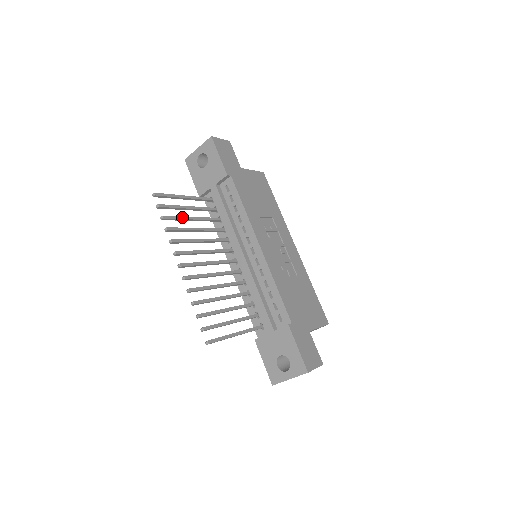
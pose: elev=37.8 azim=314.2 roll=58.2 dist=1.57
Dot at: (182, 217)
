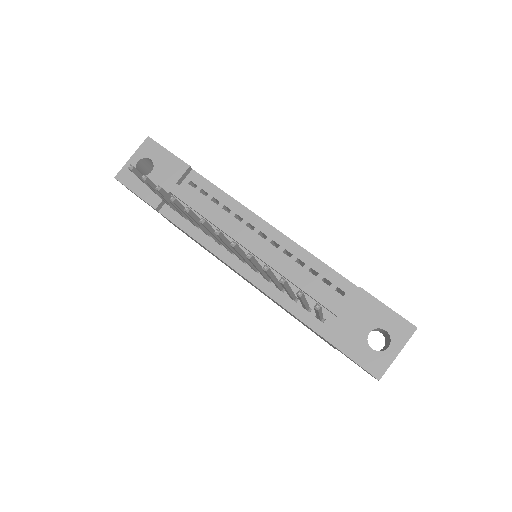
Dot at: occluded
